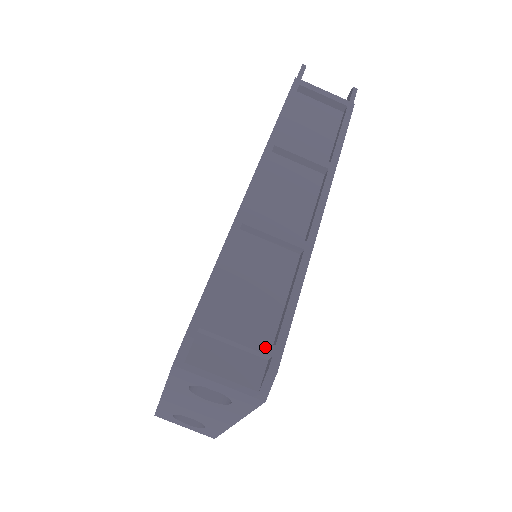
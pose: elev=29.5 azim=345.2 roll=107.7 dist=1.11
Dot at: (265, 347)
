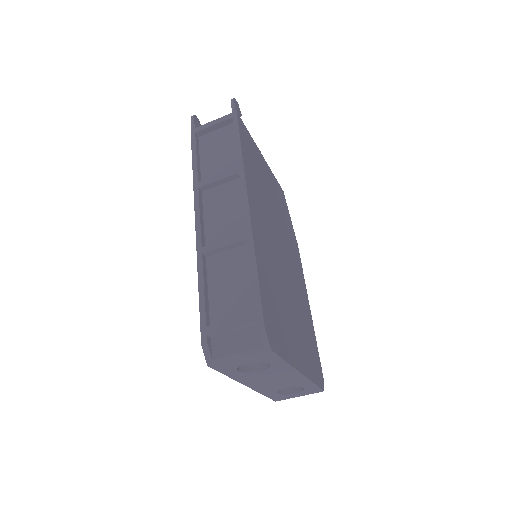
Dot at: (250, 318)
